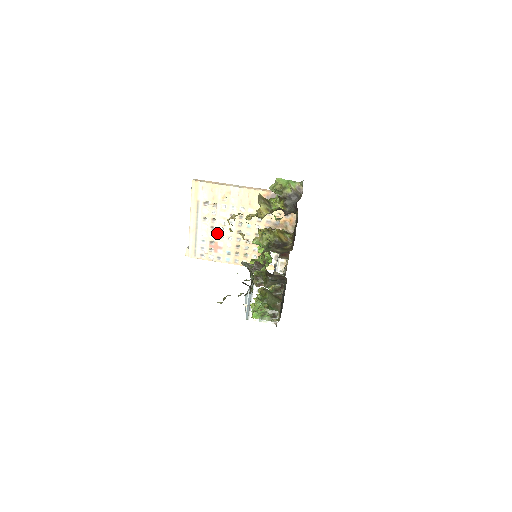
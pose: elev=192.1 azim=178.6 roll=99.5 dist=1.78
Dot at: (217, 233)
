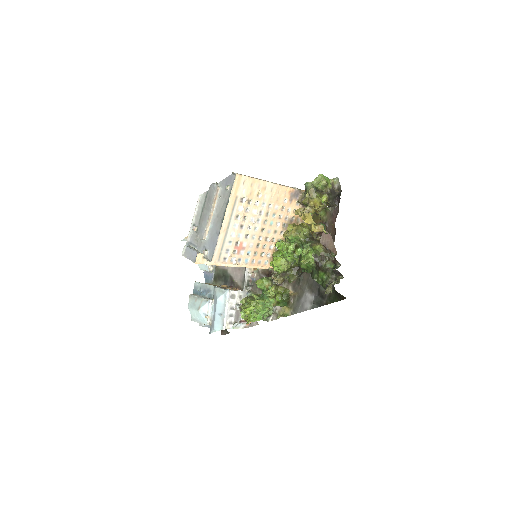
Dot at: (244, 232)
